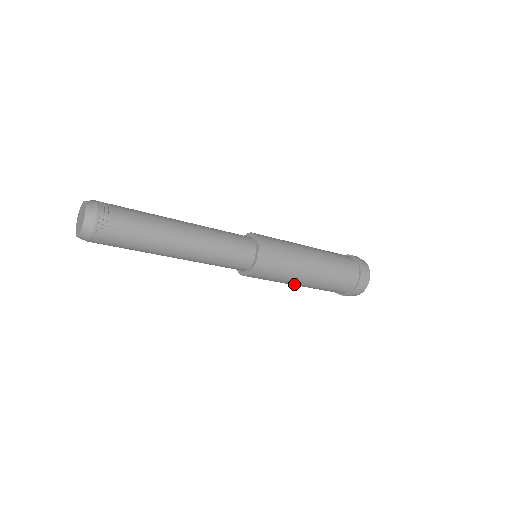
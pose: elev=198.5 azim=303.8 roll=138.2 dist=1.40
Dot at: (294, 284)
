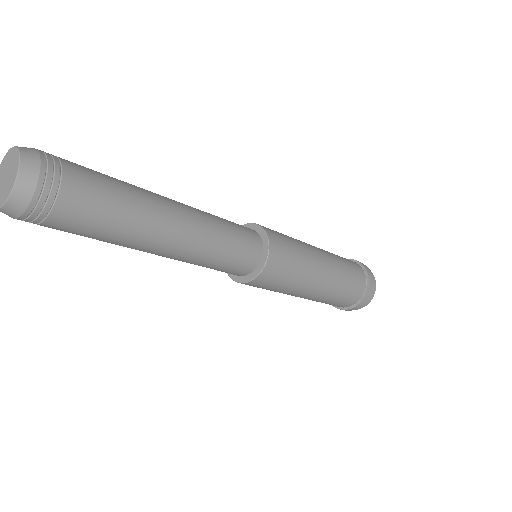
Dot at: (300, 294)
